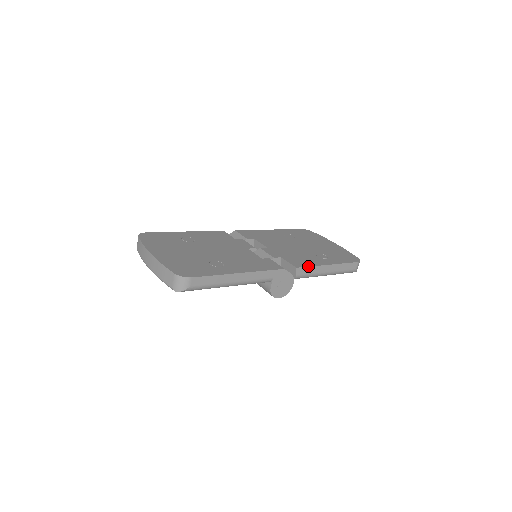
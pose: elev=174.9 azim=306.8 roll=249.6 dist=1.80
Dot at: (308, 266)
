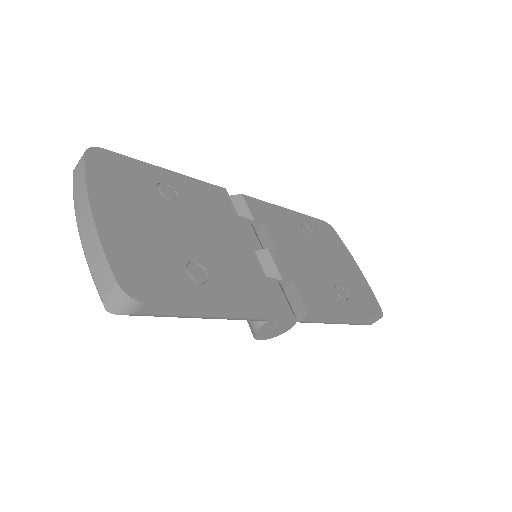
Dot at: (323, 313)
